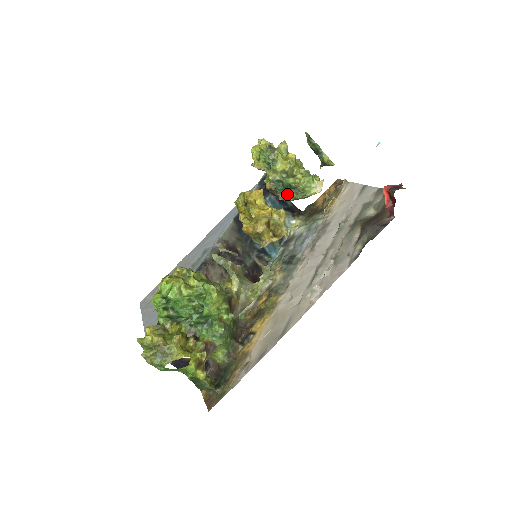
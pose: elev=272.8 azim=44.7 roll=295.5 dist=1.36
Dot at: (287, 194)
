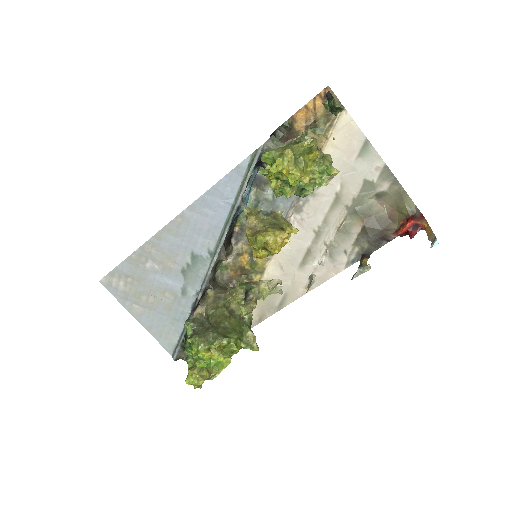
Dot at: occluded
